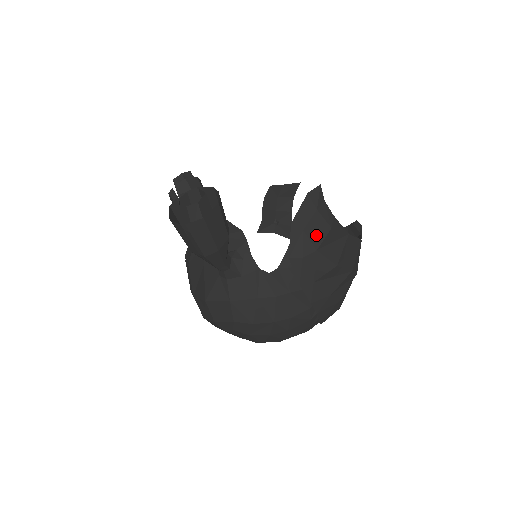
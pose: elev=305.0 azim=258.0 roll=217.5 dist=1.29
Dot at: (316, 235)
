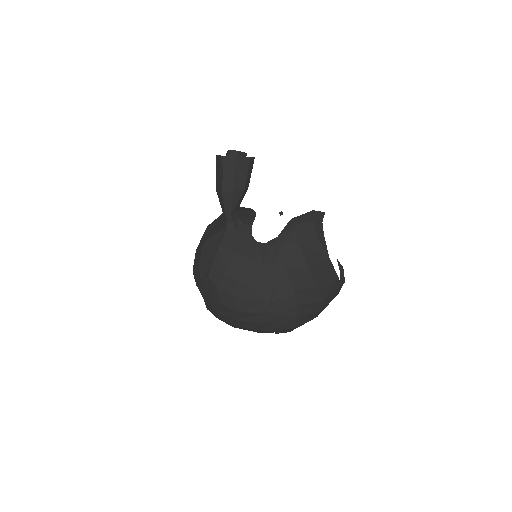
Dot at: (304, 234)
